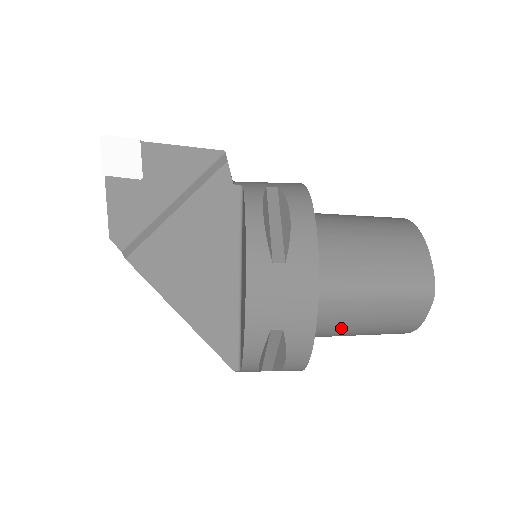
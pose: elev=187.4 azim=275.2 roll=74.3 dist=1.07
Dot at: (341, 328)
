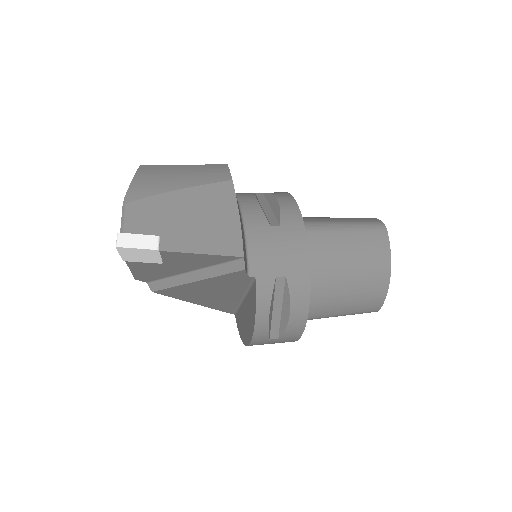
Dot at: occluded
